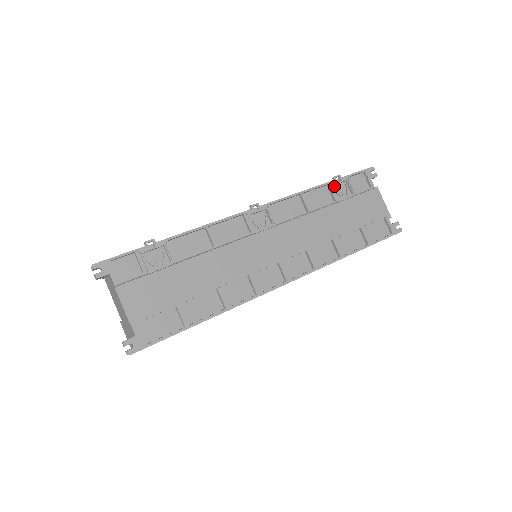
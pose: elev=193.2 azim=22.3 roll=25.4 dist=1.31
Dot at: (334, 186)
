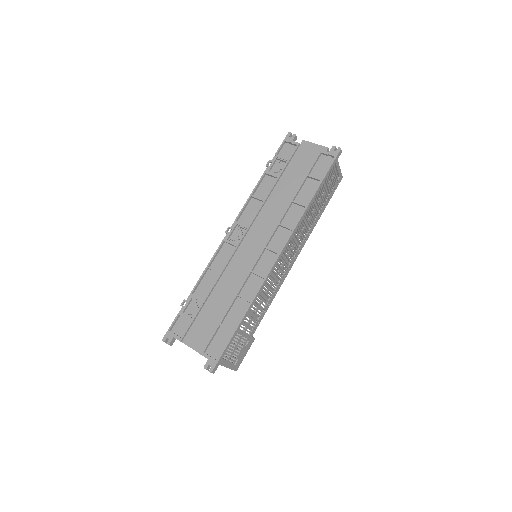
Dot at: (271, 170)
